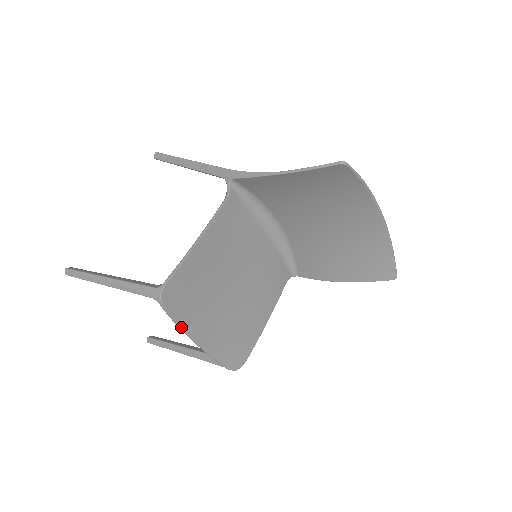
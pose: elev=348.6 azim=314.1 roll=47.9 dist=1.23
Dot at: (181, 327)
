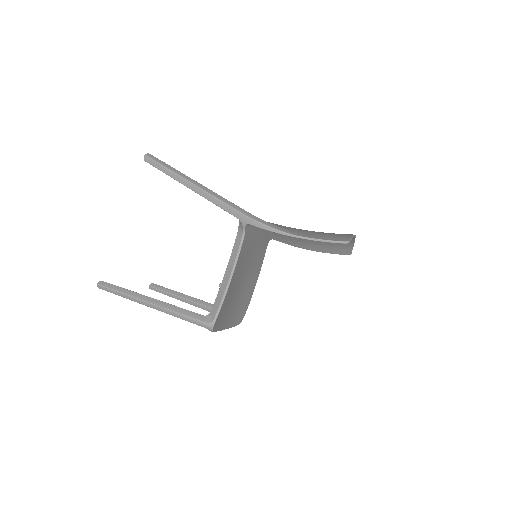
Dot at: occluded
